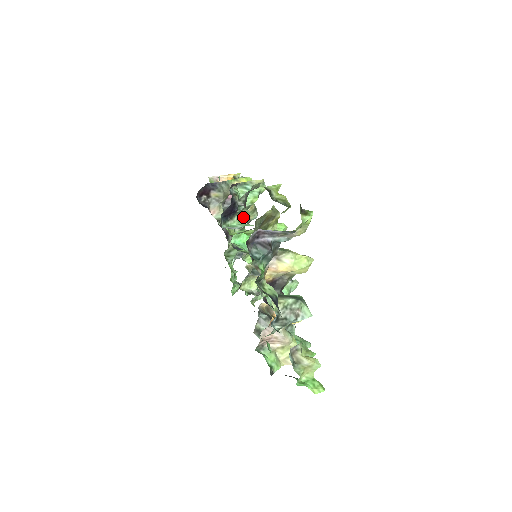
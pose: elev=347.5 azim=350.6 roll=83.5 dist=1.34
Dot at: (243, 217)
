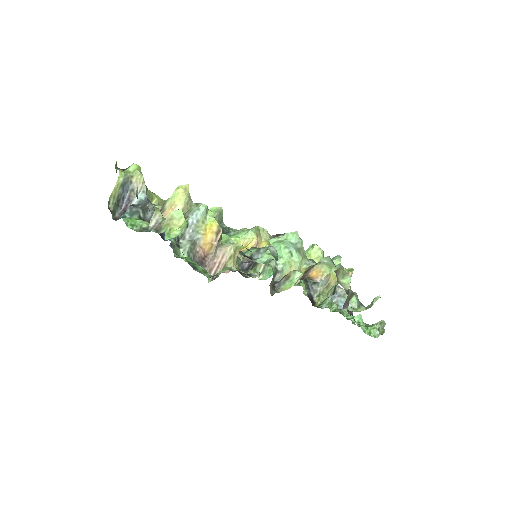
Dot at: occluded
